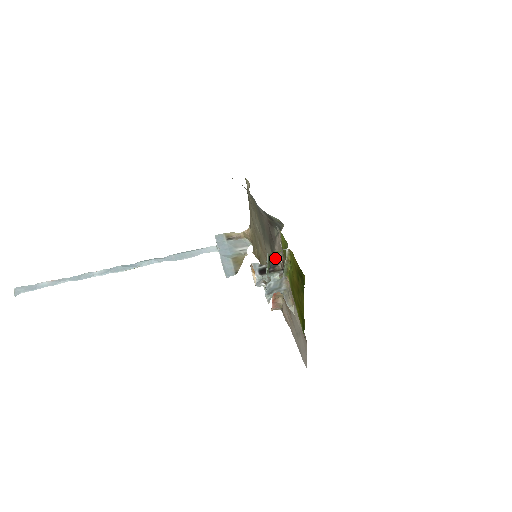
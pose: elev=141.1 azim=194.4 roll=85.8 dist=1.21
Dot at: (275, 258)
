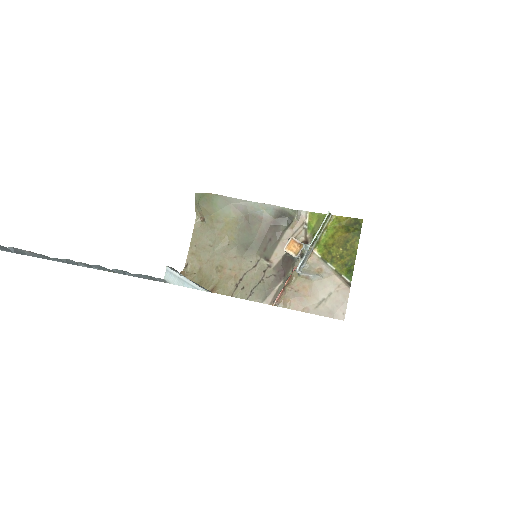
Dot at: (276, 254)
